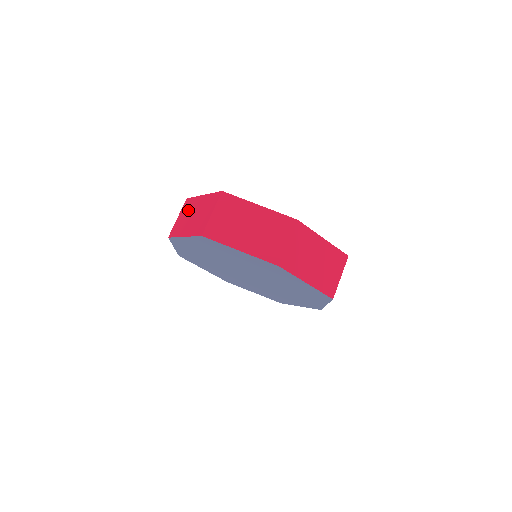
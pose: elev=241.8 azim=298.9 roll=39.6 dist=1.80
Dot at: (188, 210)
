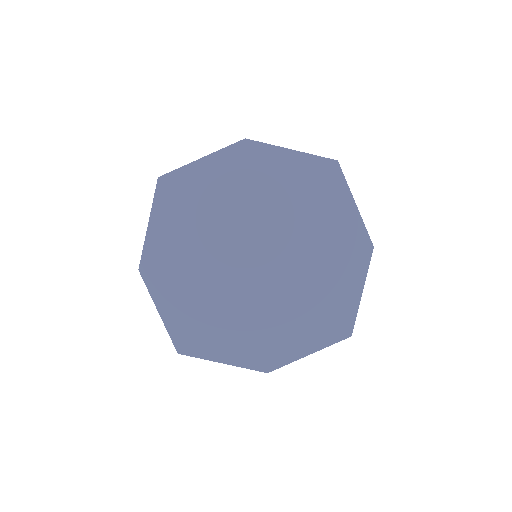
Dot at: occluded
